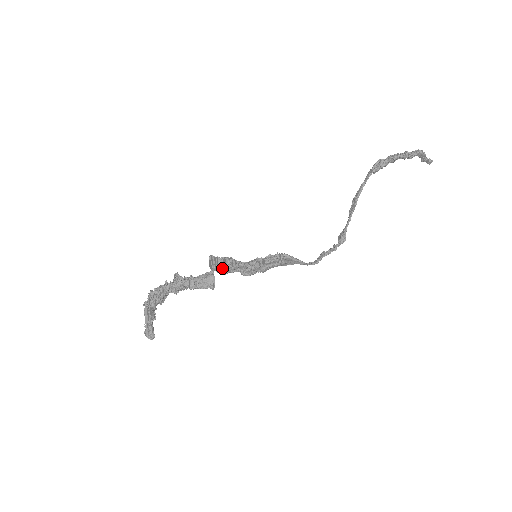
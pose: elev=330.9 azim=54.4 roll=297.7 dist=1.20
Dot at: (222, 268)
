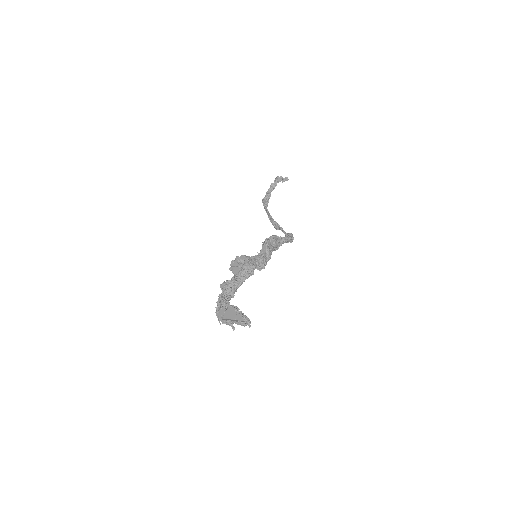
Dot at: occluded
